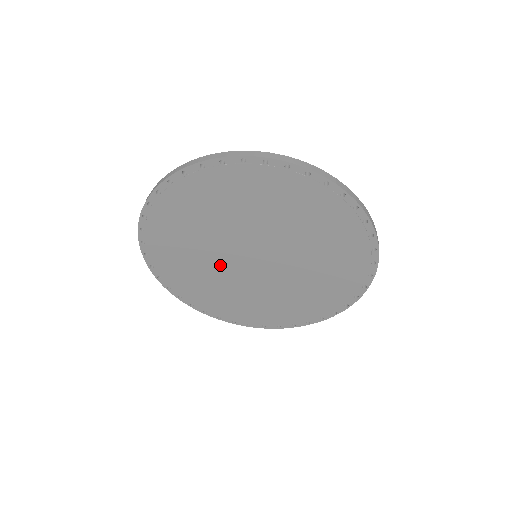
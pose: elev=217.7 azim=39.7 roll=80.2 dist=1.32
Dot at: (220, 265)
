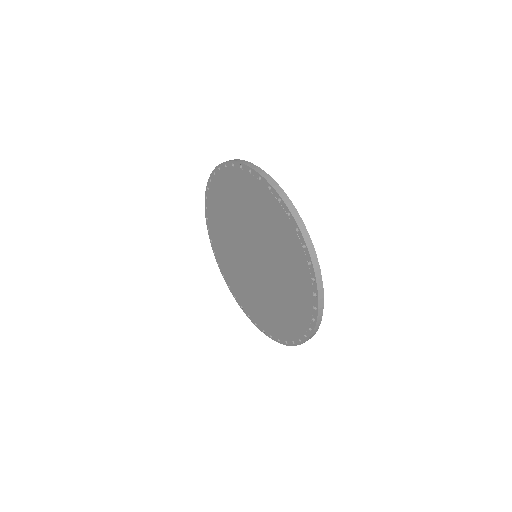
Dot at: (254, 282)
